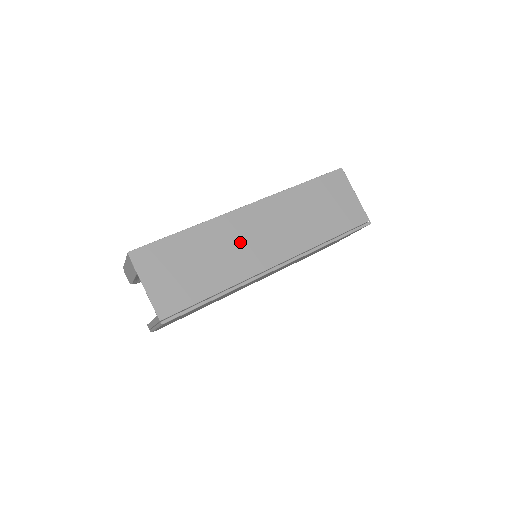
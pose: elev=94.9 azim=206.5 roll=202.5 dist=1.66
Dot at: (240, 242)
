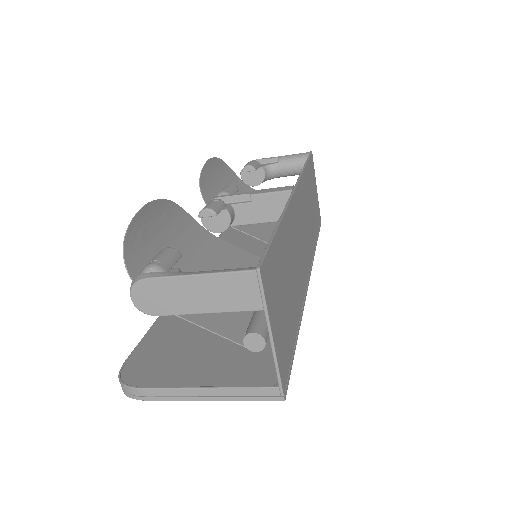
Dot at: (298, 245)
